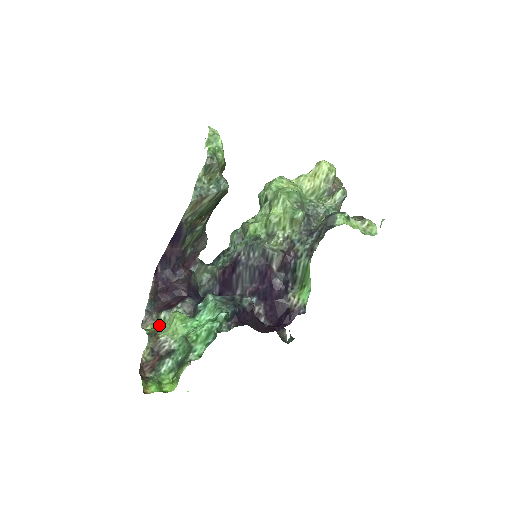
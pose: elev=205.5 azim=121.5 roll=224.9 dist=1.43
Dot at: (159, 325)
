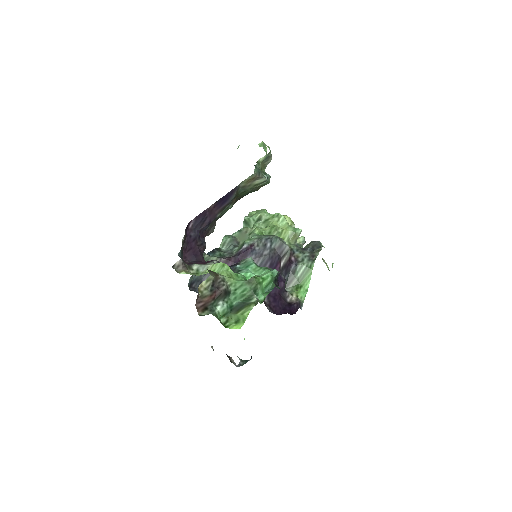
Dot at: (194, 274)
